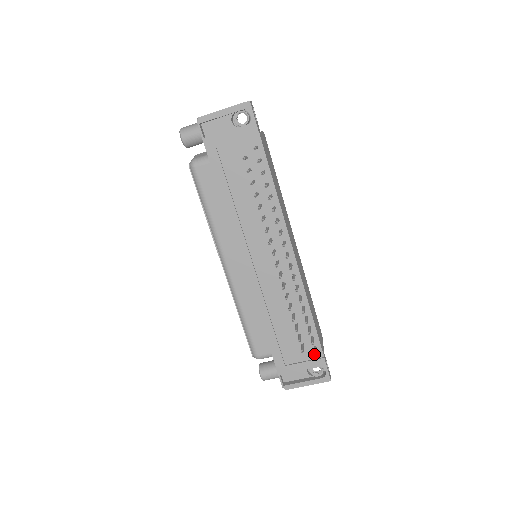
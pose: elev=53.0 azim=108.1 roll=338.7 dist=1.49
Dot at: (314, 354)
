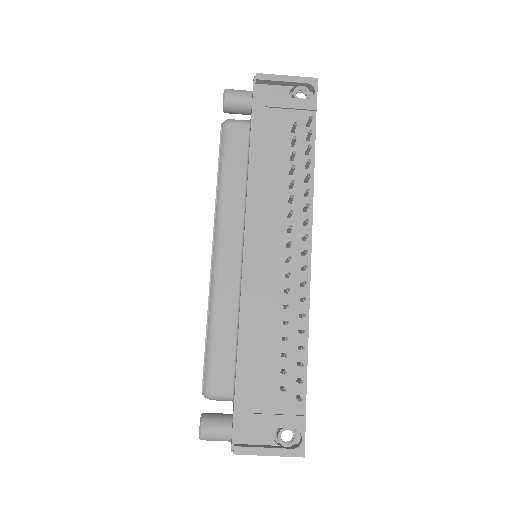
Dot at: (299, 399)
